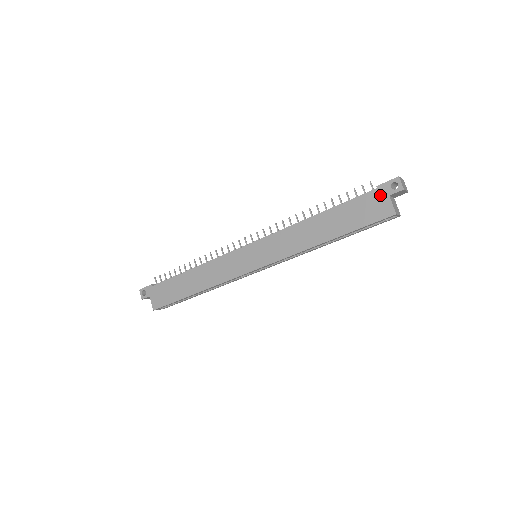
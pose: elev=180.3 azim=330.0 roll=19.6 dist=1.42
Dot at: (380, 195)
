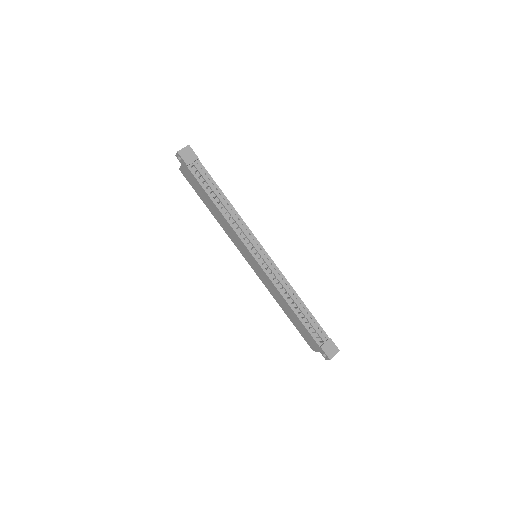
Dot at: (318, 347)
